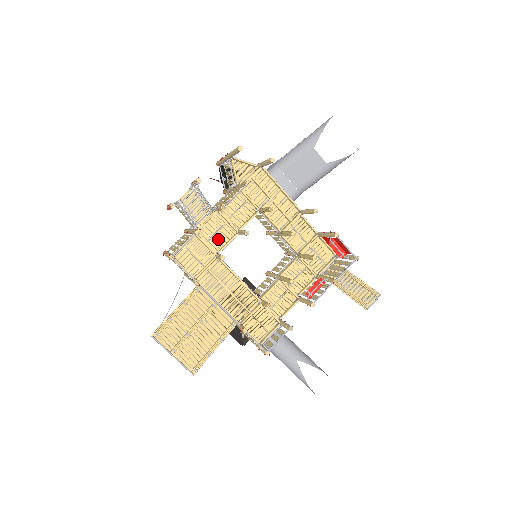
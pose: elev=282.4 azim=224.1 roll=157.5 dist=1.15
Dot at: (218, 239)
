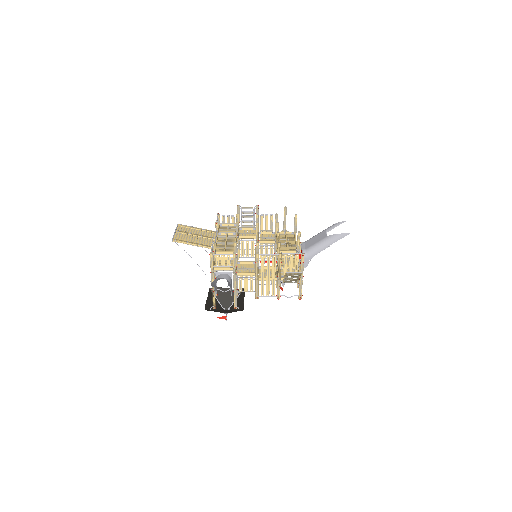
Dot at: occluded
